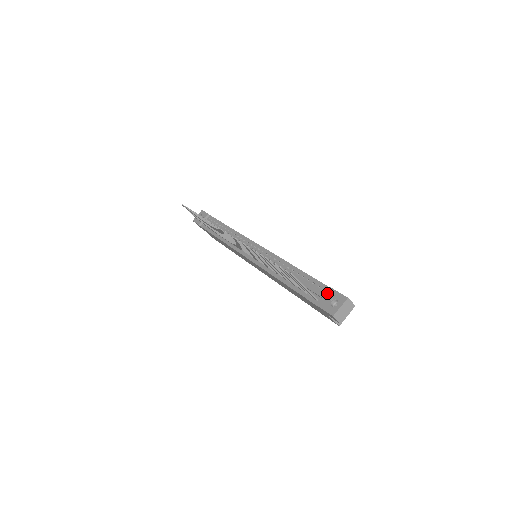
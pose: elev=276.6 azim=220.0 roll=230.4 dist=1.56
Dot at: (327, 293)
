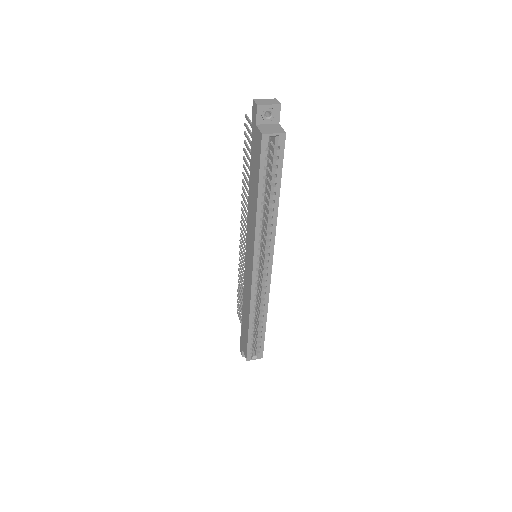
Dot at: occluded
